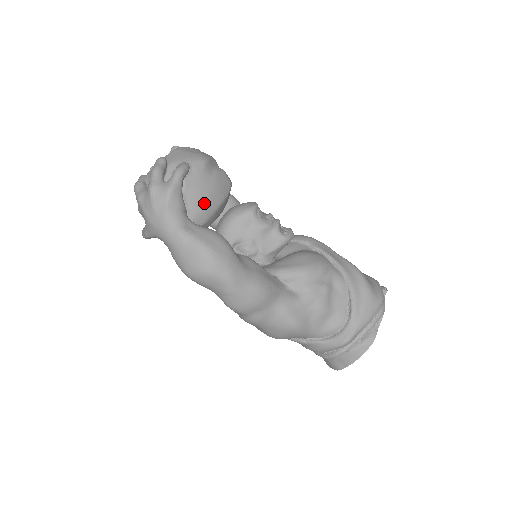
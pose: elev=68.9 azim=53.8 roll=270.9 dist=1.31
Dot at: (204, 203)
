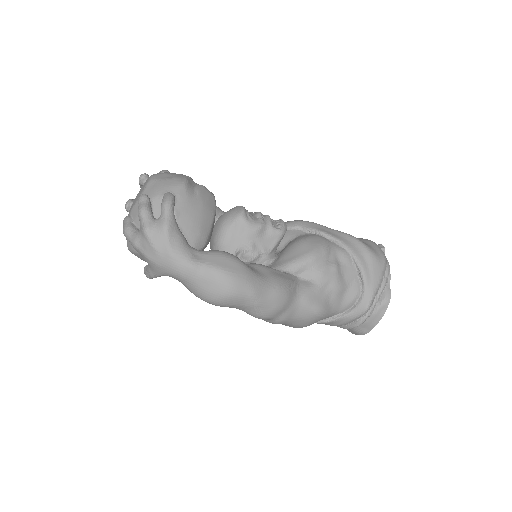
Dot at: (199, 226)
